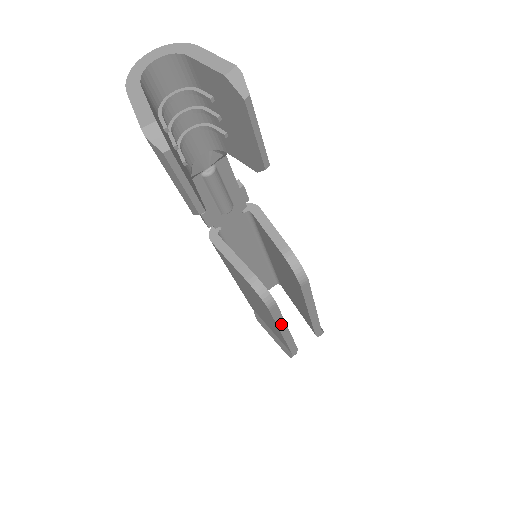
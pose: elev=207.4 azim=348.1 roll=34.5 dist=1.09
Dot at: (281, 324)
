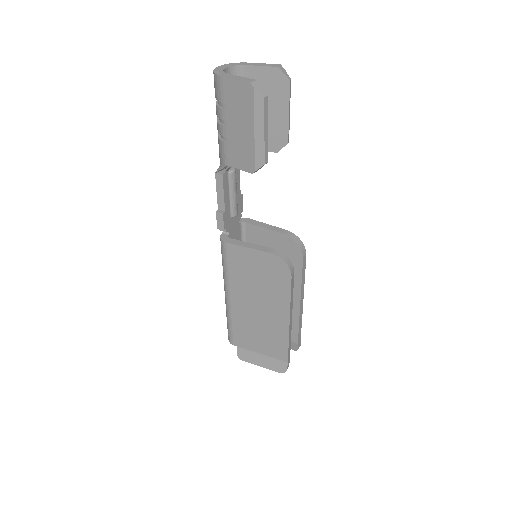
Dot at: (291, 306)
